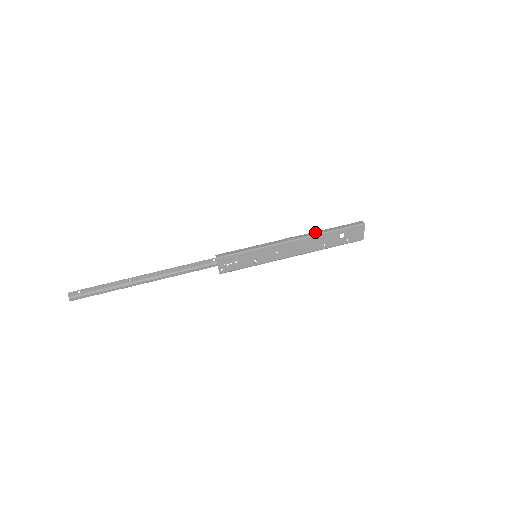
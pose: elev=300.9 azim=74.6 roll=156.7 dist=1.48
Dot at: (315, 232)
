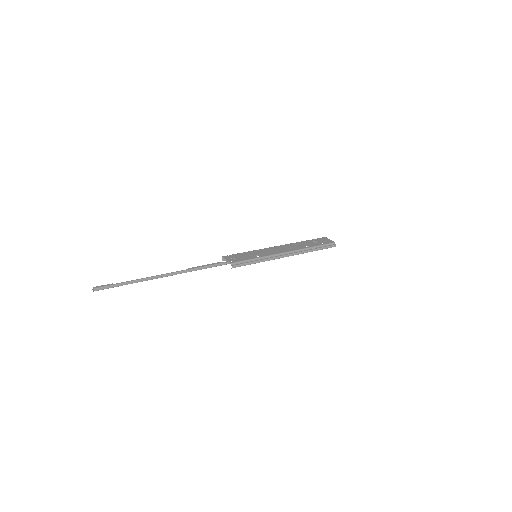
Dot at: occluded
